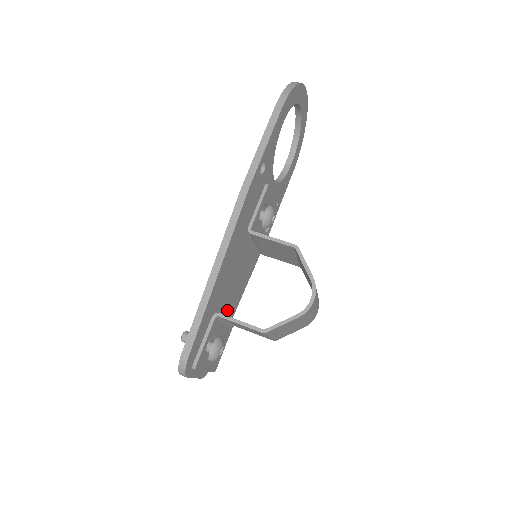
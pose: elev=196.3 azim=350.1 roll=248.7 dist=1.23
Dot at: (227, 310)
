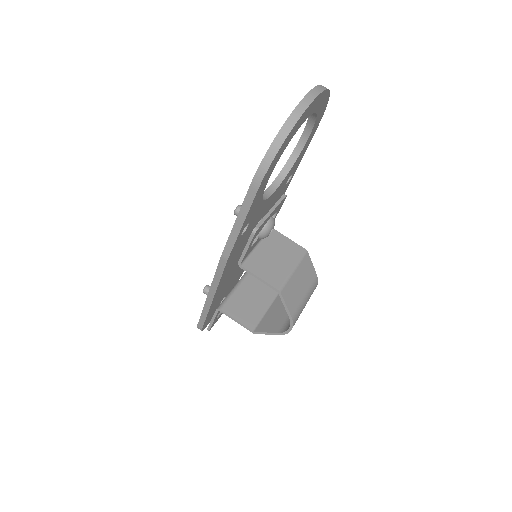
Dot at: (239, 272)
